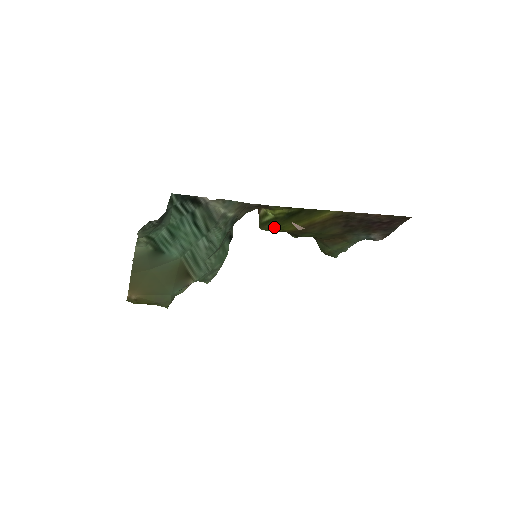
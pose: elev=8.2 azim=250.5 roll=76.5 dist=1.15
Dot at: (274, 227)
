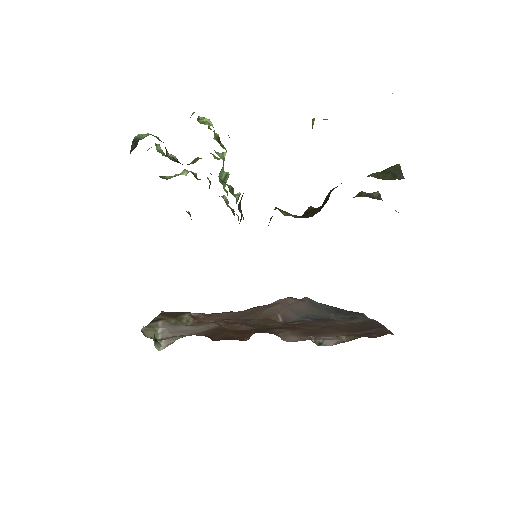
Dot at: occluded
